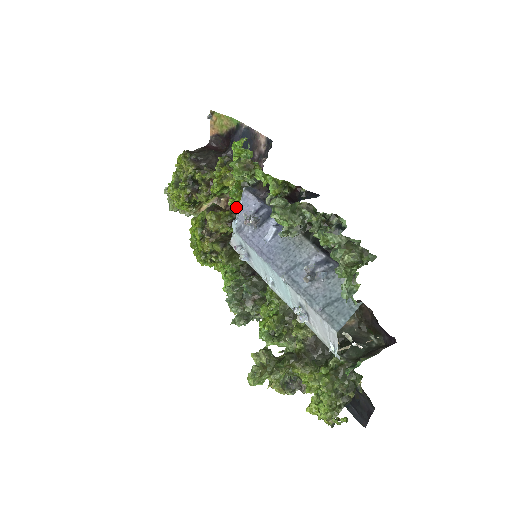
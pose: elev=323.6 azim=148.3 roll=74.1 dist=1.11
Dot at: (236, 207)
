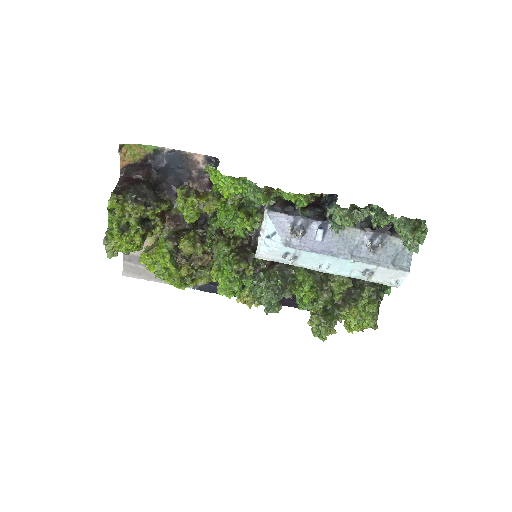
Dot at: (243, 227)
